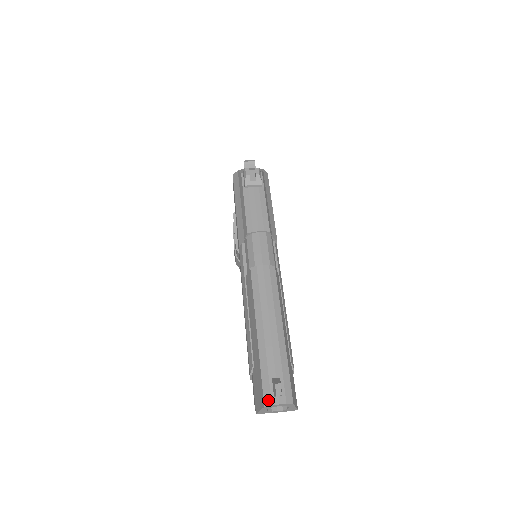
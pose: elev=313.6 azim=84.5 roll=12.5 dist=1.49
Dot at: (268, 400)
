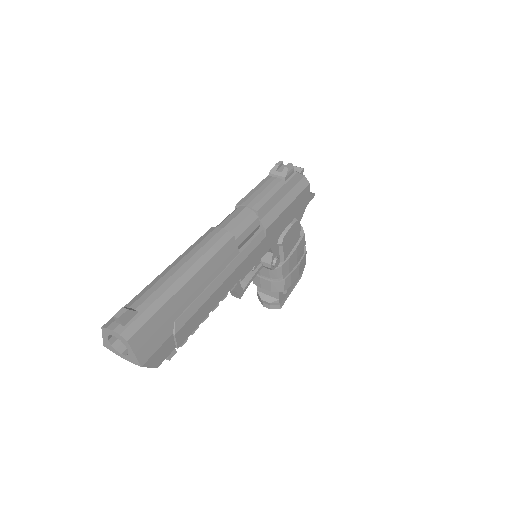
Dot at: (109, 323)
